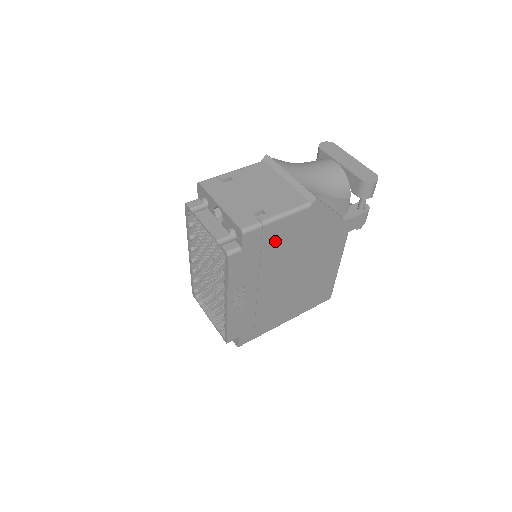
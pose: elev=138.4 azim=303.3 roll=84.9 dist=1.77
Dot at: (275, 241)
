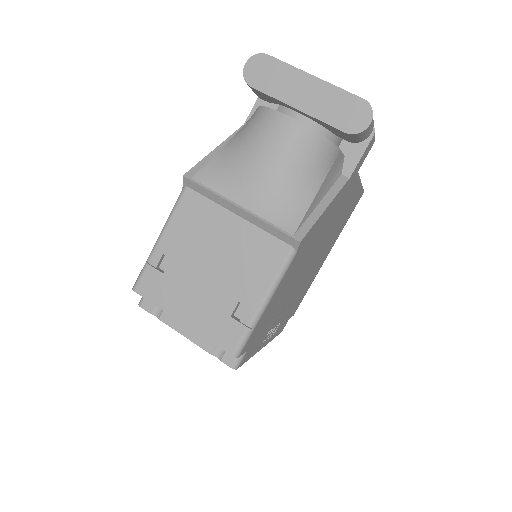
Dot at: (276, 301)
